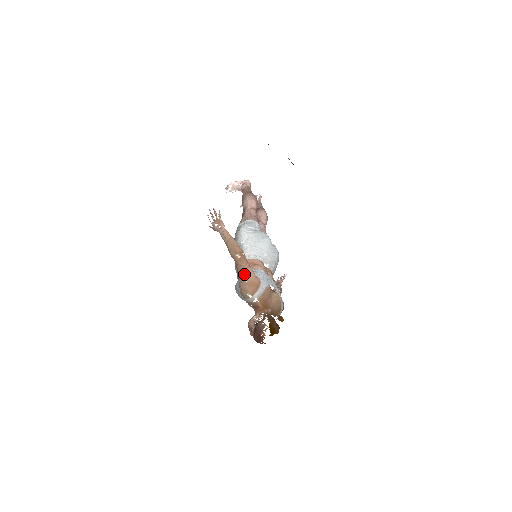
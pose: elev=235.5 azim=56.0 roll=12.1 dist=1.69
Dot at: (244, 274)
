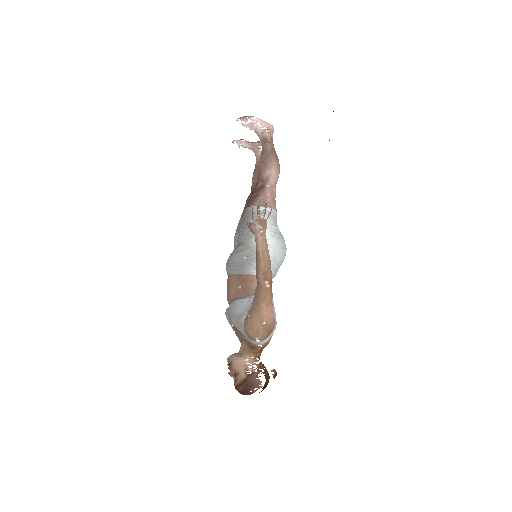
Dot at: (266, 313)
